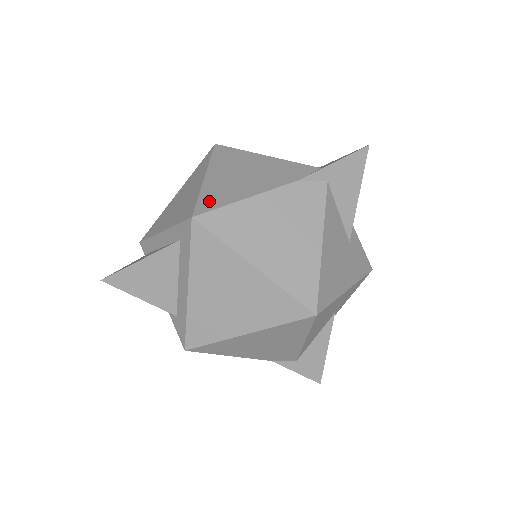
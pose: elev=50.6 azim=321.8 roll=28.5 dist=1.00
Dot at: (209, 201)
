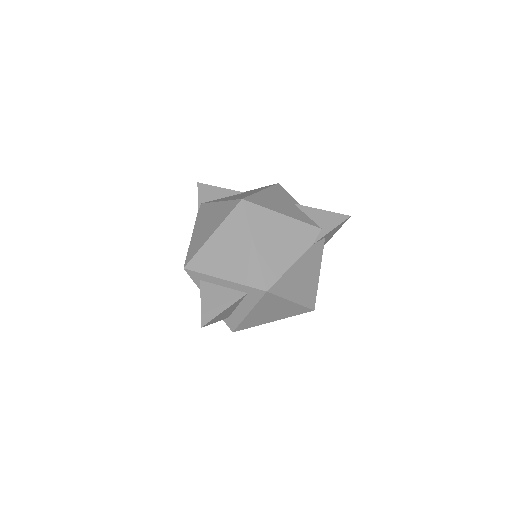
Dot at: (270, 274)
